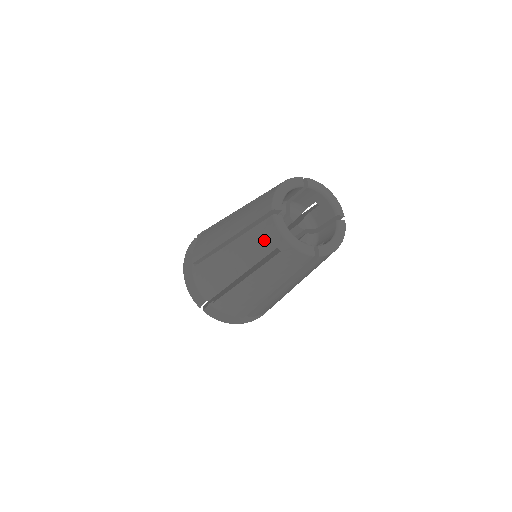
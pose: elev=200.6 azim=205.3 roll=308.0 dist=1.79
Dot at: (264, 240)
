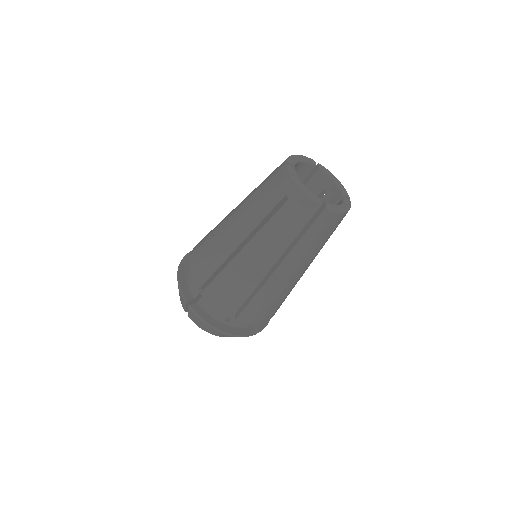
Dot at: (274, 191)
